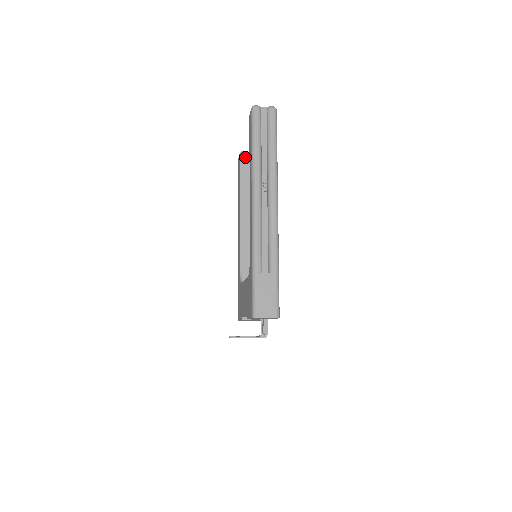
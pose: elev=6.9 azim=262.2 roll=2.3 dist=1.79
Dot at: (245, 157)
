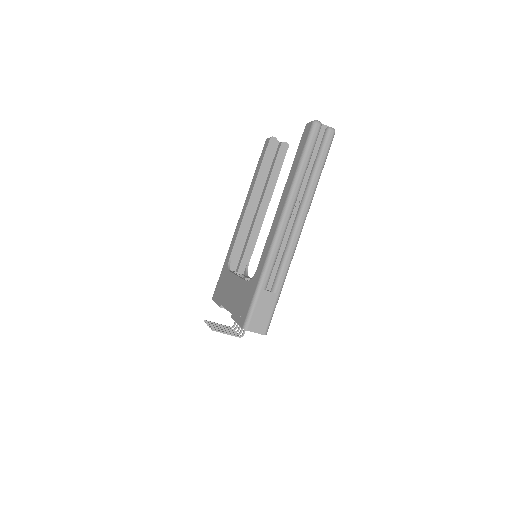
Dot at: (274, 144)
